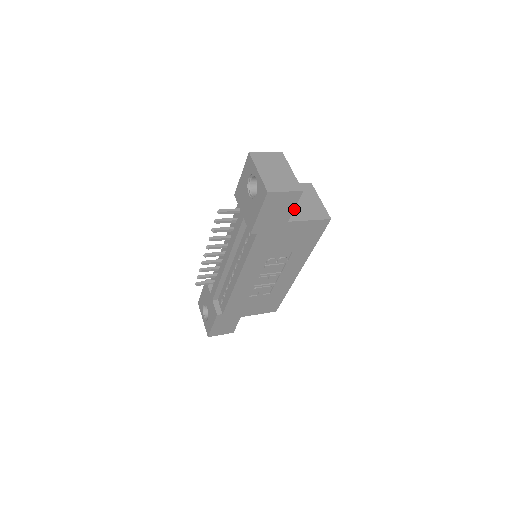
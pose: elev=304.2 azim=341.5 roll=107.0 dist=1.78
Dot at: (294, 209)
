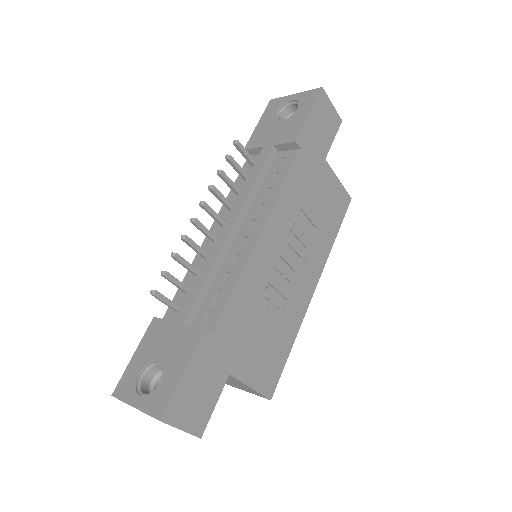
Dot at: occluded
